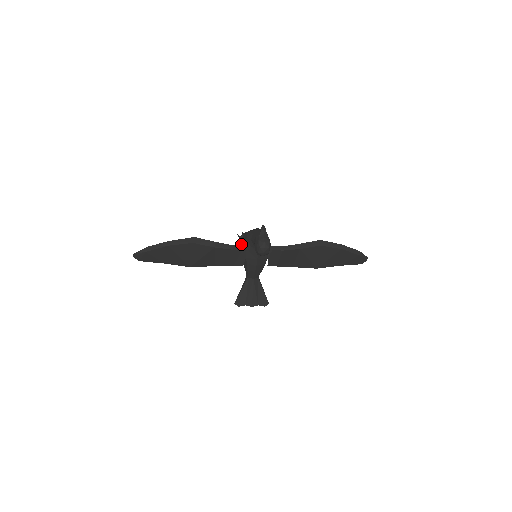
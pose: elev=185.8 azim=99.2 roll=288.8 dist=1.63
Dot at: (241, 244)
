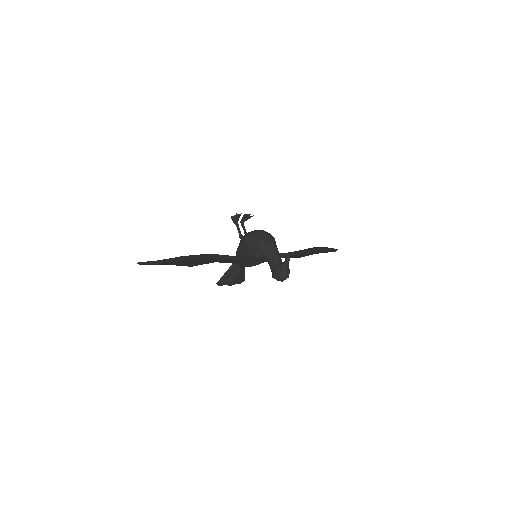
Dot at: (245, 244)
